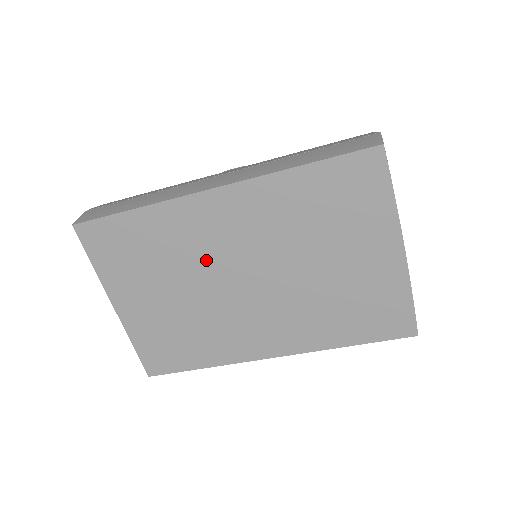
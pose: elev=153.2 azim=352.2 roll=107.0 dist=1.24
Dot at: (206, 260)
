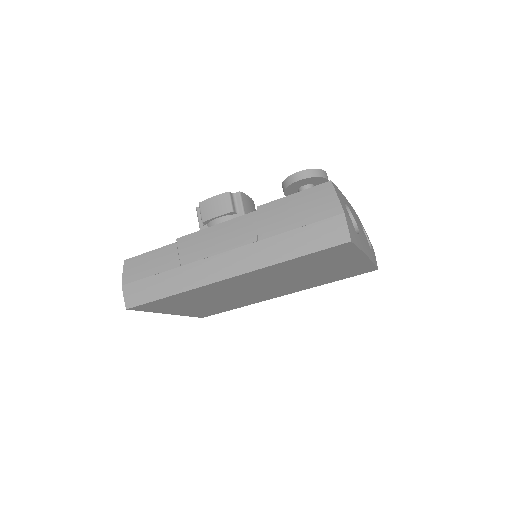
Dot at: (230, 292)
